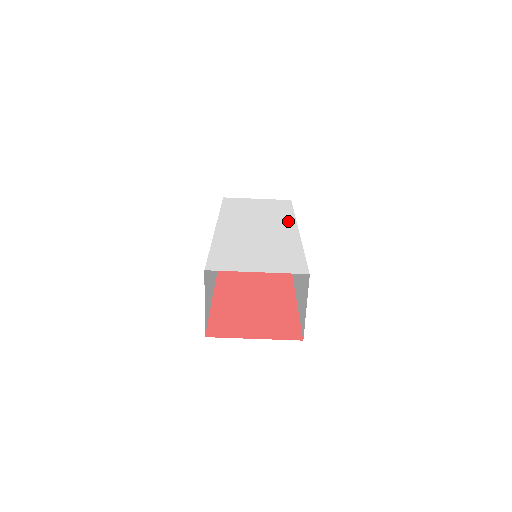
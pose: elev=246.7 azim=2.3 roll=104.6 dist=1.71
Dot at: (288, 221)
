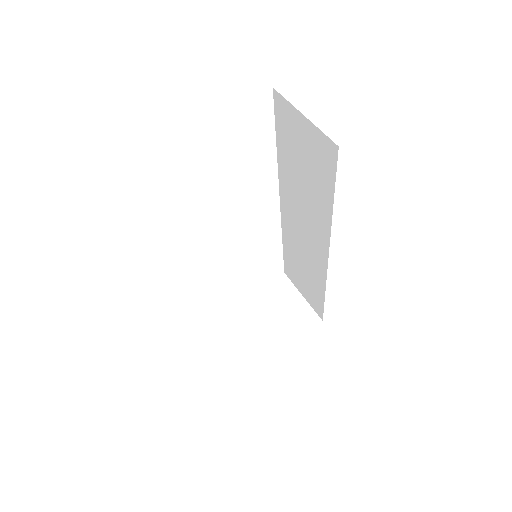
Dot at: occluded
